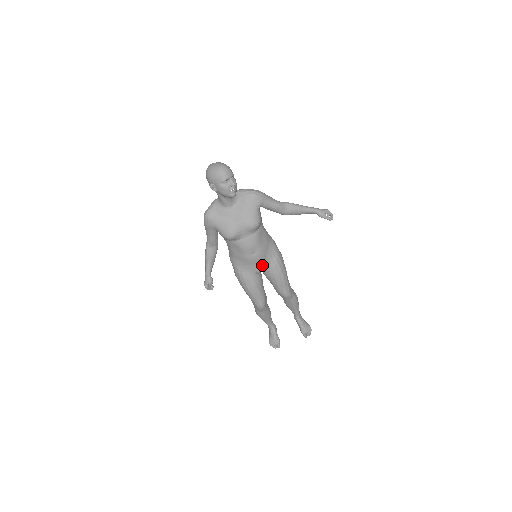
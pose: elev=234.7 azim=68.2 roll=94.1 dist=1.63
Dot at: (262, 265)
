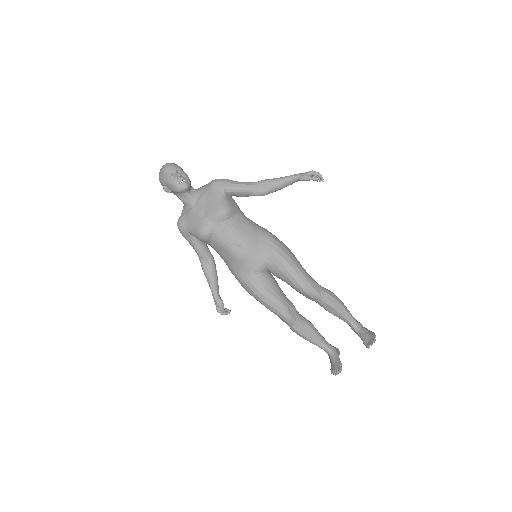
Dot at: (258, 260)
